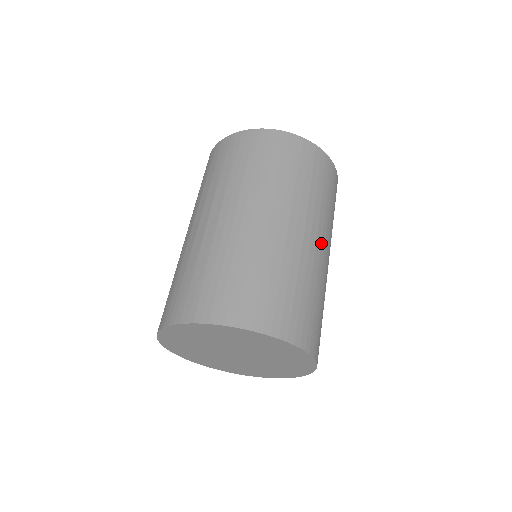
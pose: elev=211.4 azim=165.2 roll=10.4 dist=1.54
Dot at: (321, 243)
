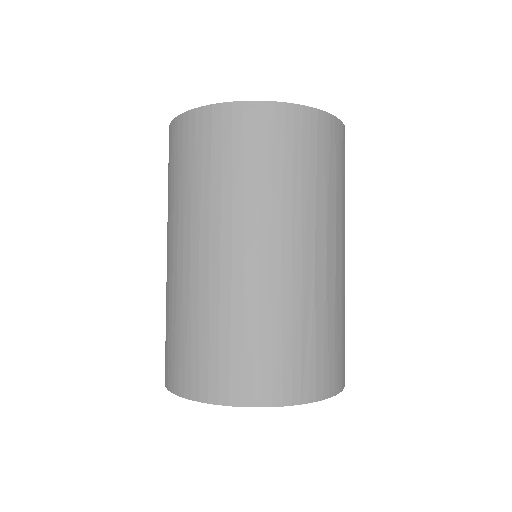
Dot at: (269, 249)
